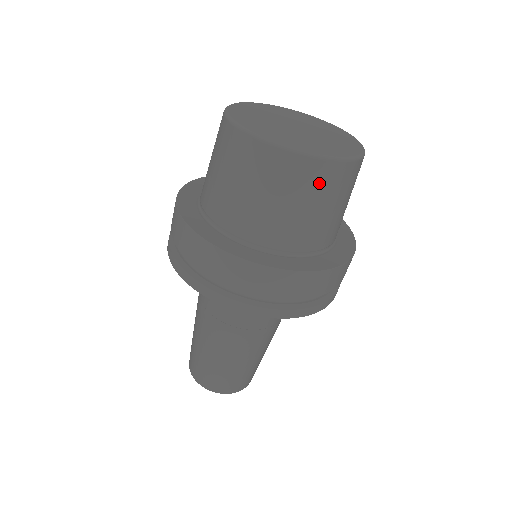
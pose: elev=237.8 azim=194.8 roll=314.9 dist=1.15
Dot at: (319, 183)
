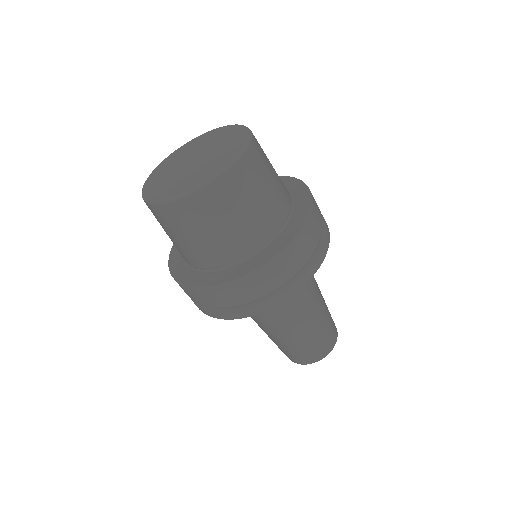
Dot at: (255, 168)
